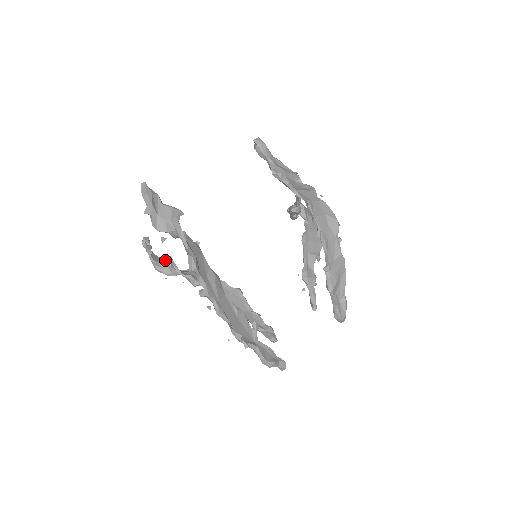
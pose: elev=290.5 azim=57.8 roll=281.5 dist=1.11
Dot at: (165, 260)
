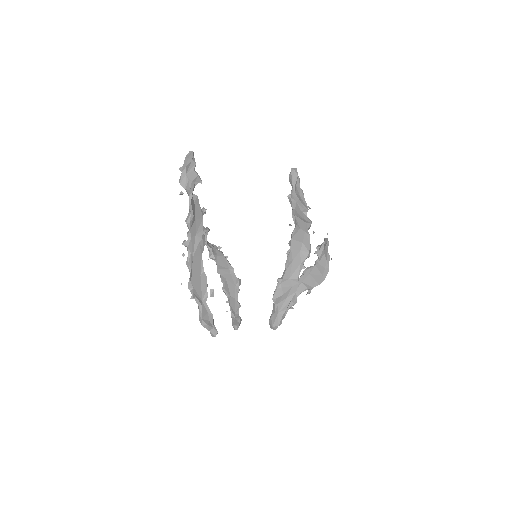
Dot at: (204, 229)
